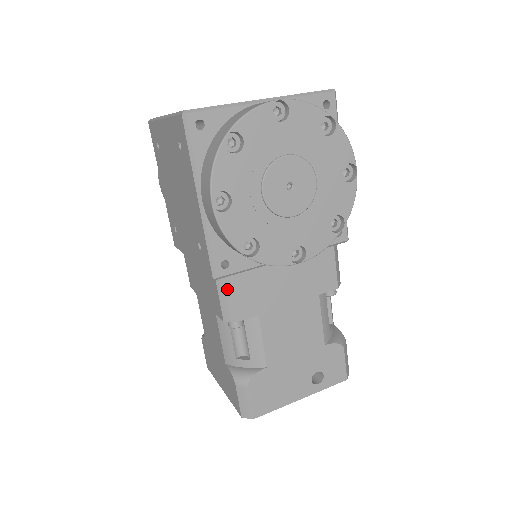
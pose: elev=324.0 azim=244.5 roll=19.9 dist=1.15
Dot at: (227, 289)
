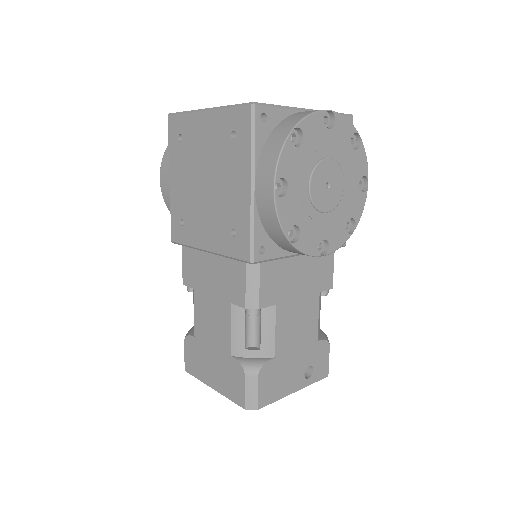
Dot at: (256, 276)
